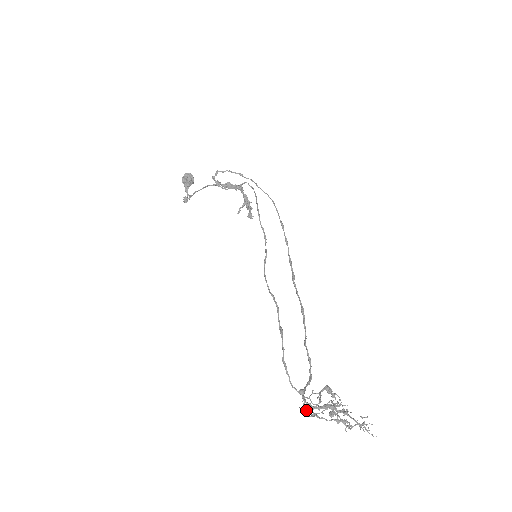
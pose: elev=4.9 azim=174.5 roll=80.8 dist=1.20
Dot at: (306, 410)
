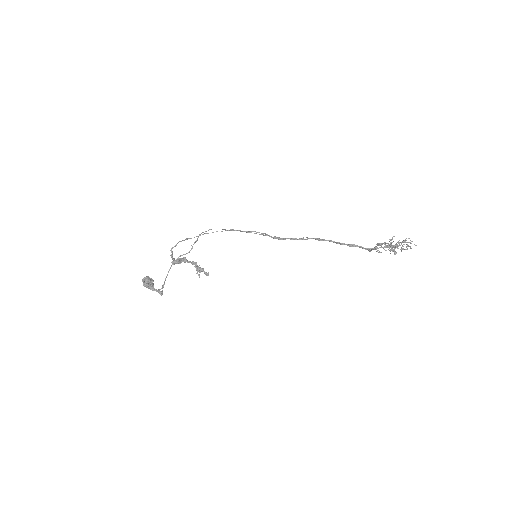
Dot at: (391, 242)
